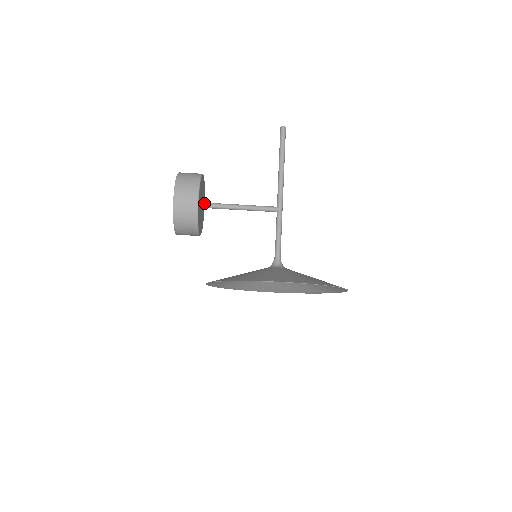
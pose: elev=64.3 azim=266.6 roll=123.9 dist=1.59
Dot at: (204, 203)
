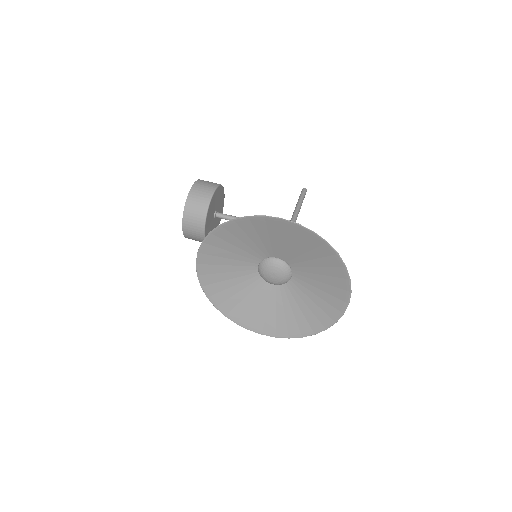
Dot at: (218, 212)
